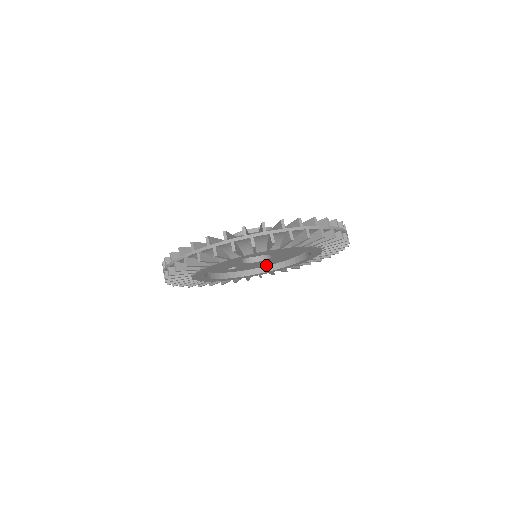
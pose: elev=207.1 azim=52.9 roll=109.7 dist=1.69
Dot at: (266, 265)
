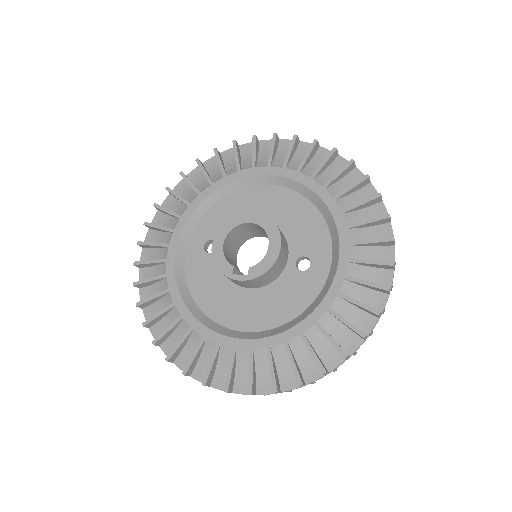
Dot at: occluded
